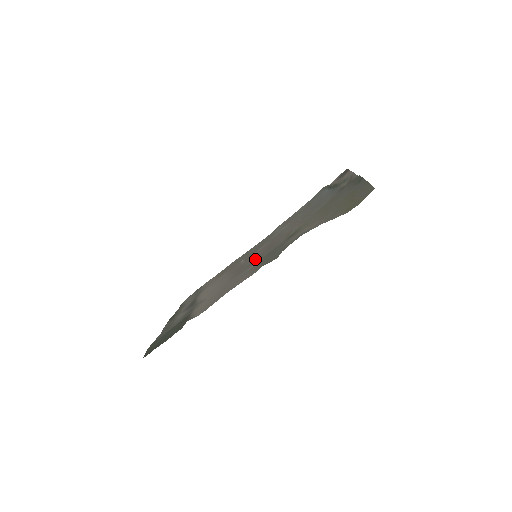
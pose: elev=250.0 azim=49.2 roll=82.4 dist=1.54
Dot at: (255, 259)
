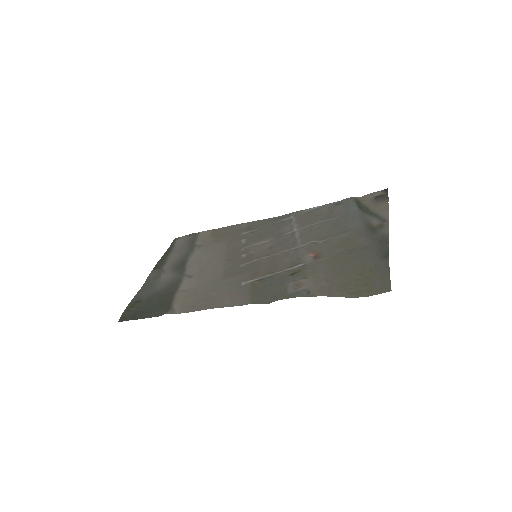
Dot at: (253, 266)
